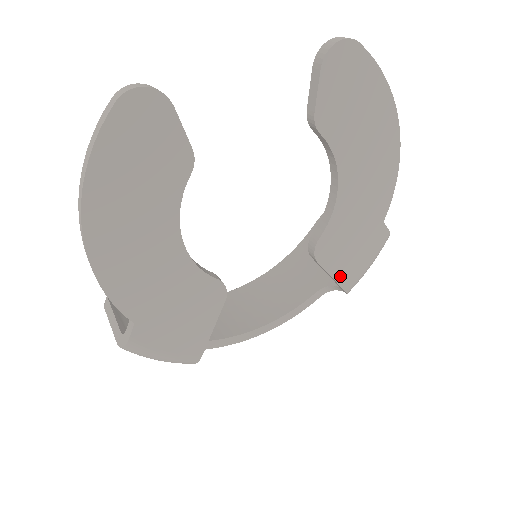
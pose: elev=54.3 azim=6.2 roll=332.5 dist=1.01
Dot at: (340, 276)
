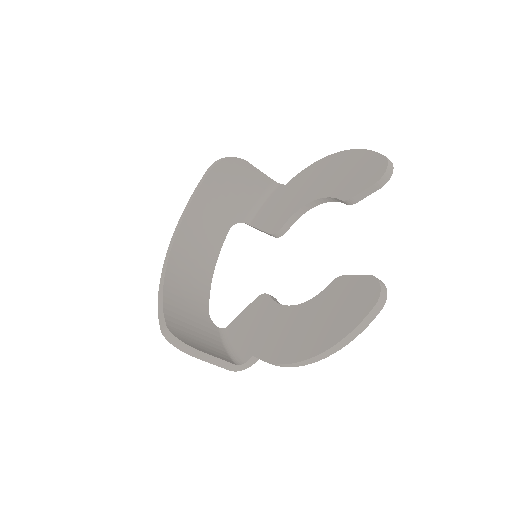
Dot at: occluded
